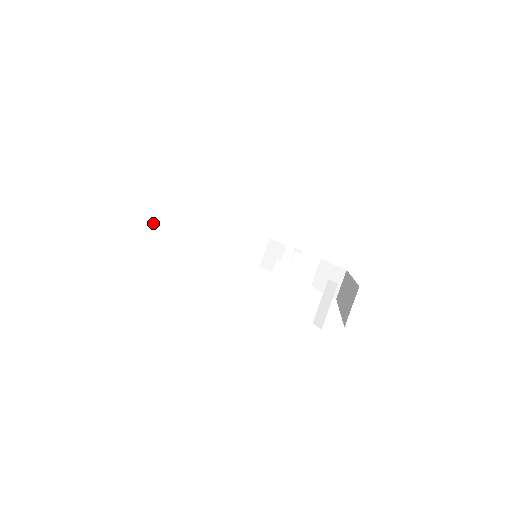
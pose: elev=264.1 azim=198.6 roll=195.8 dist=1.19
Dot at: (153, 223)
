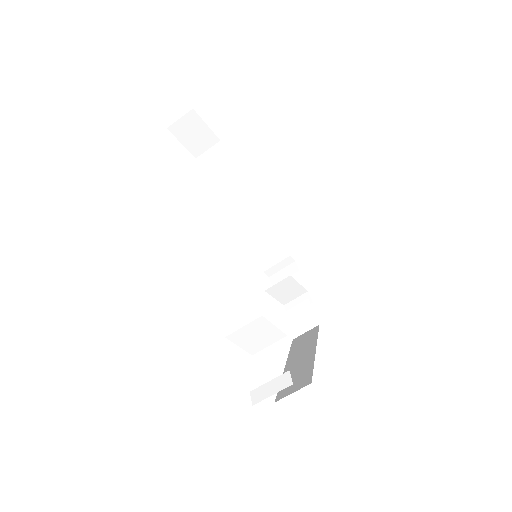
Dot at: (193, 146)
